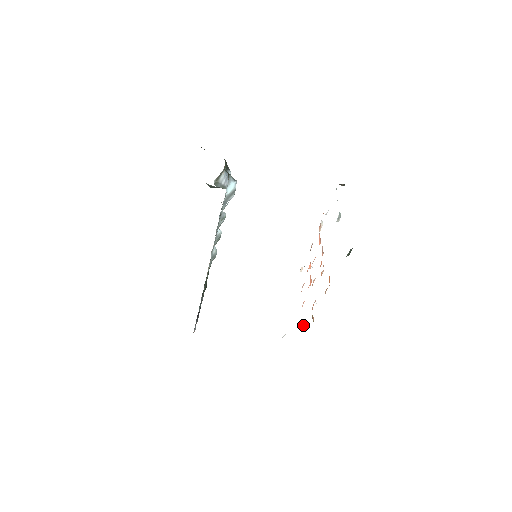
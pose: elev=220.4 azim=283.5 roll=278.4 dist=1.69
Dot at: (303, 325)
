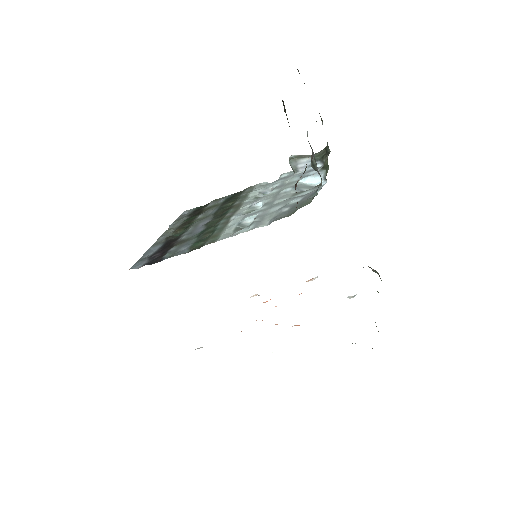
Dot at: occluded
